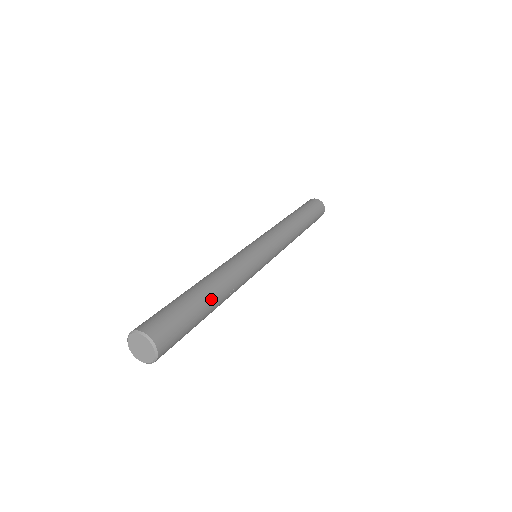
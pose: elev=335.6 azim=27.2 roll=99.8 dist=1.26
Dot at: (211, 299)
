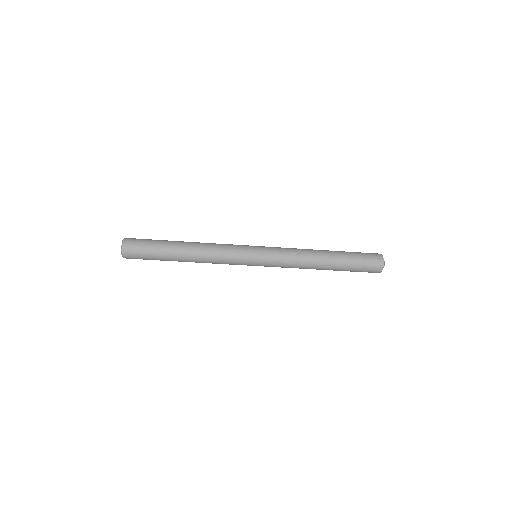
Dot at: (178, 247)
